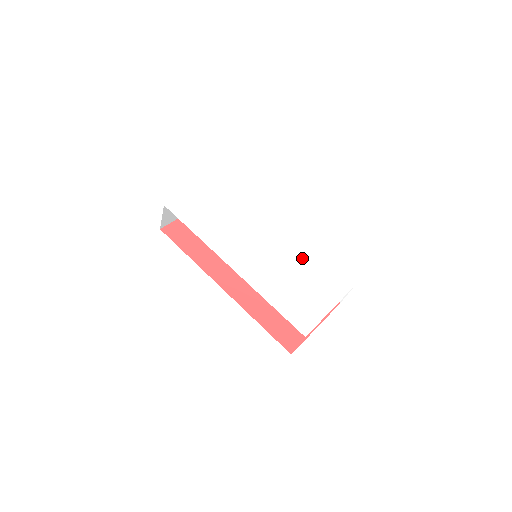
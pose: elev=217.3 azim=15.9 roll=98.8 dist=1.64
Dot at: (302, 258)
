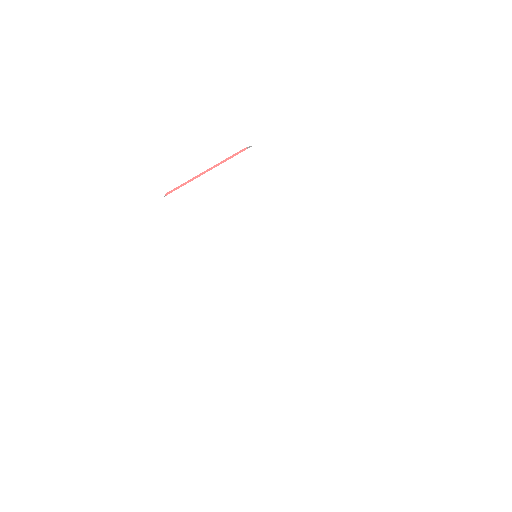
Dot at: (299, 280)
